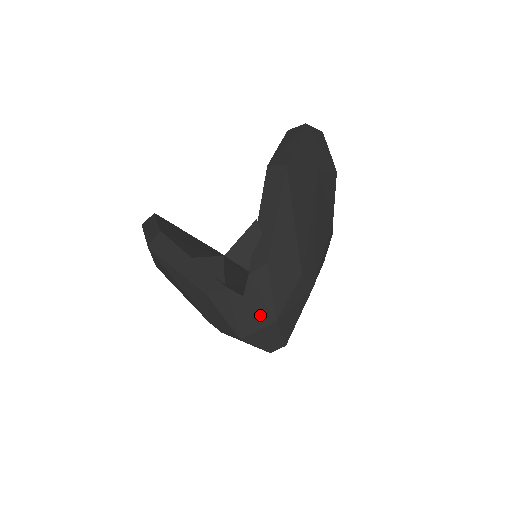
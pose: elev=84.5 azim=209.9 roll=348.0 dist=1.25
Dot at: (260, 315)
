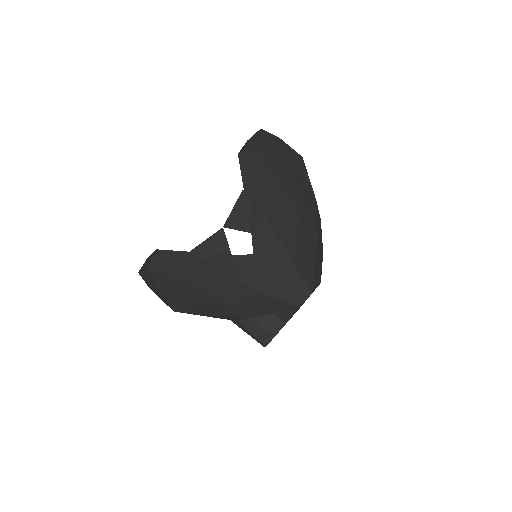
Dot at: (275, 263)
